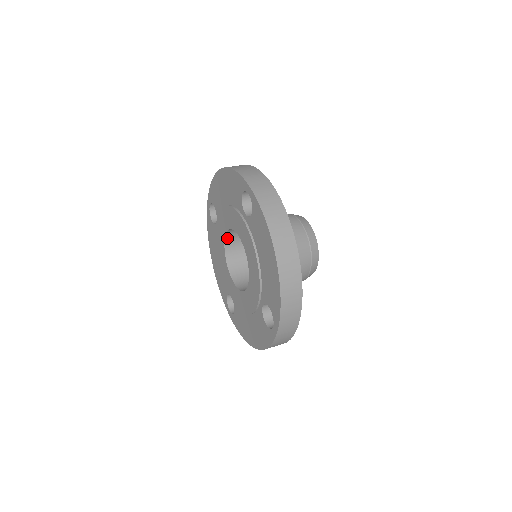
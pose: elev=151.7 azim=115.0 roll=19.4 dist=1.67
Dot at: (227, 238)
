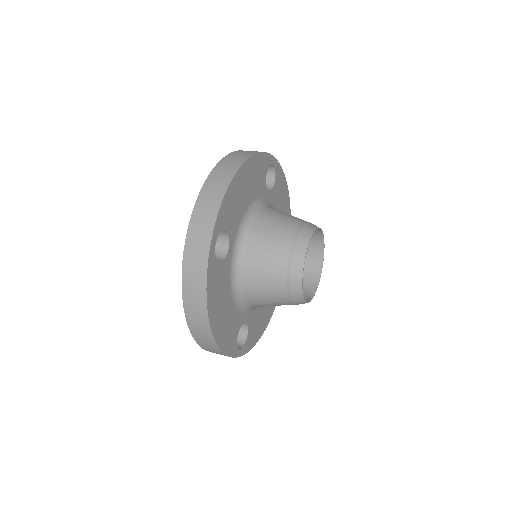
Dot at: occluded
